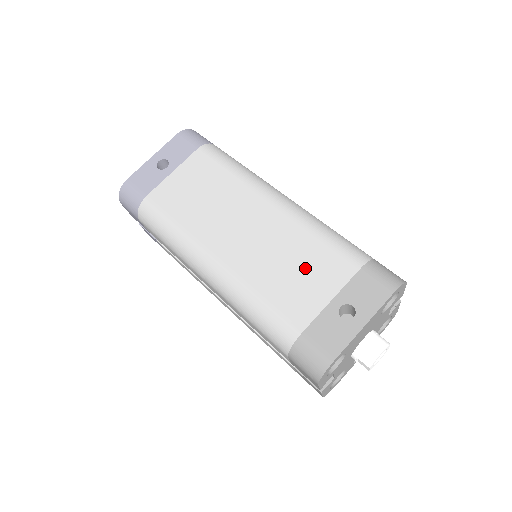
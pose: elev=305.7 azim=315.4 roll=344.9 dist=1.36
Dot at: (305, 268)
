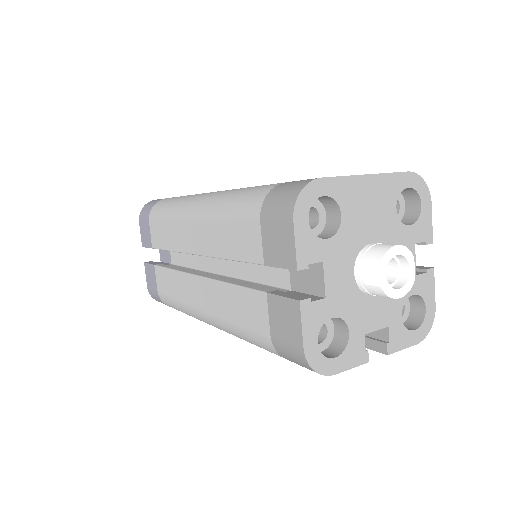
Dot at: occluded
